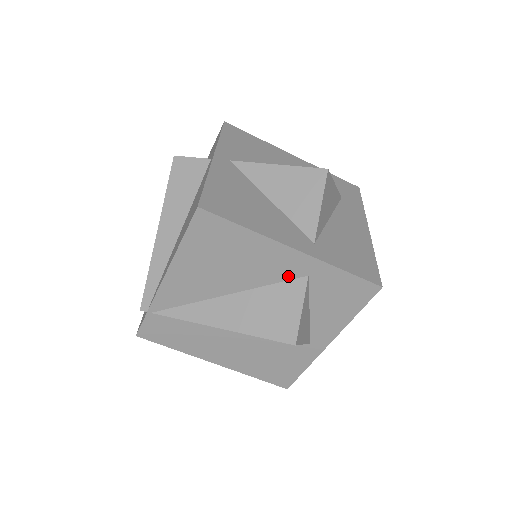
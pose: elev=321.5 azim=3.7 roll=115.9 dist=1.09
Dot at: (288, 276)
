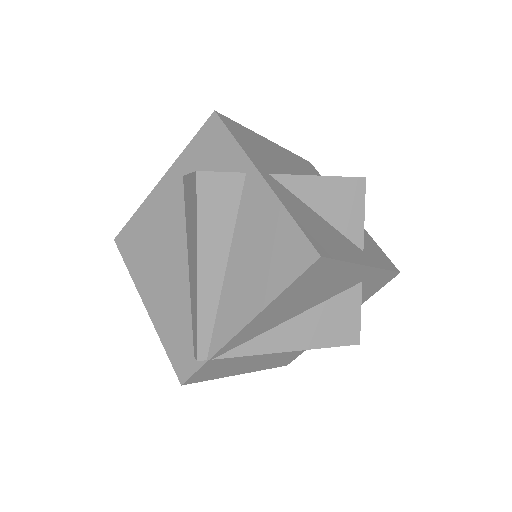
Dot at: (348, 287)
